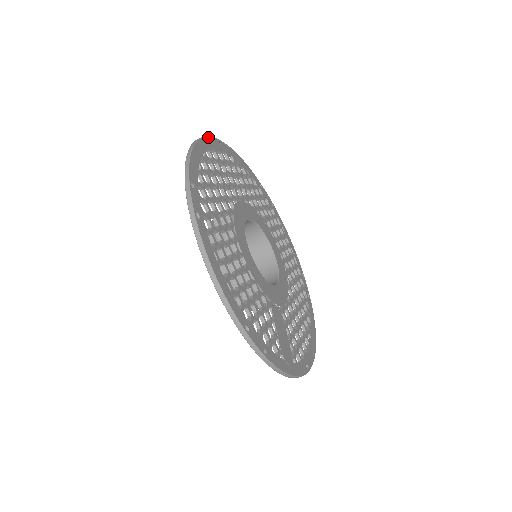
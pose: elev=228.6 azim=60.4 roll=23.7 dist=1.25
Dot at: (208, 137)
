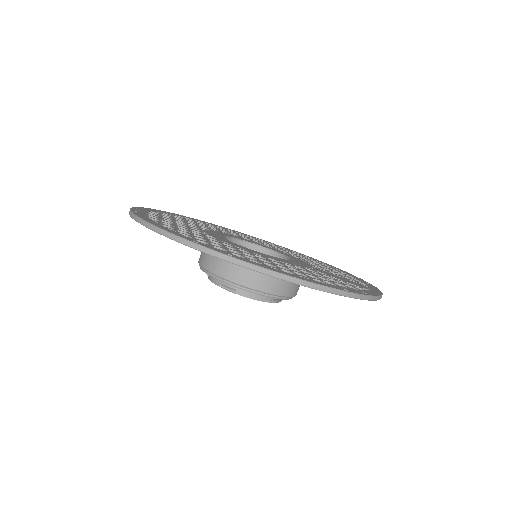
Dot at: (131, 210)
